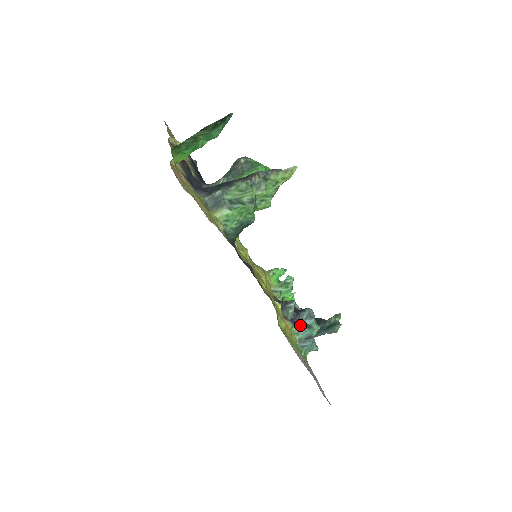
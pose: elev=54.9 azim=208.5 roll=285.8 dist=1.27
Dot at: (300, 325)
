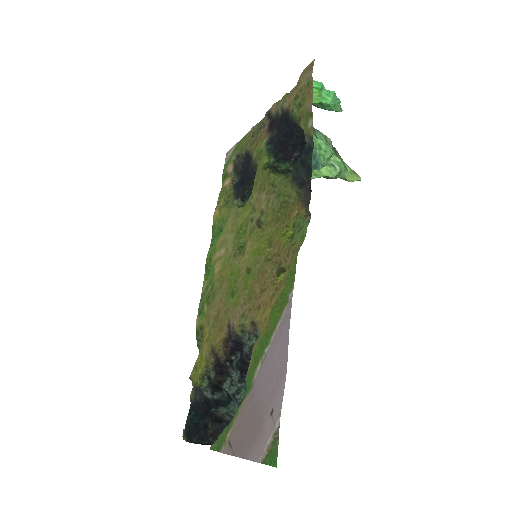
Dot at: occluded
